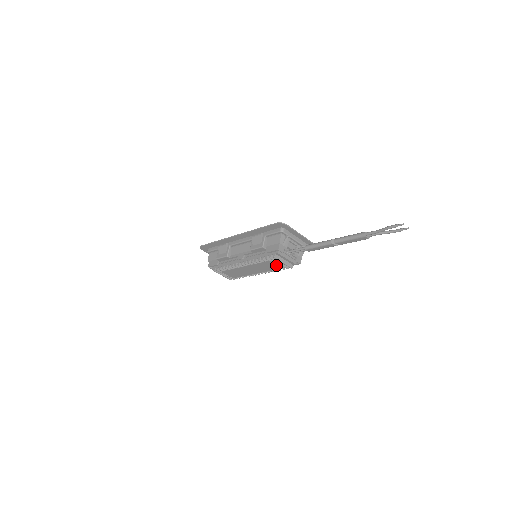
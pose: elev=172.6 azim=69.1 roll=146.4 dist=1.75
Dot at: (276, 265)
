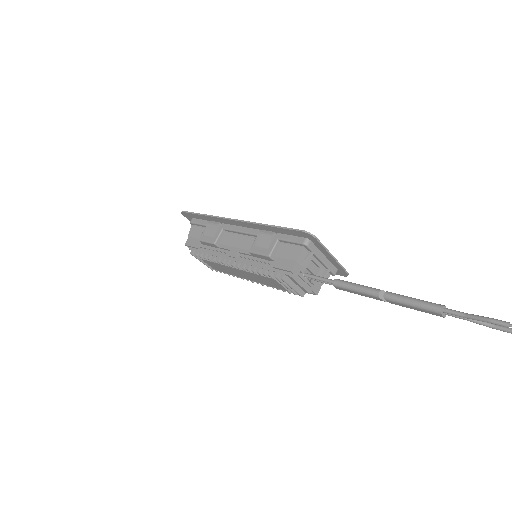
Dot at: (281, 285)
